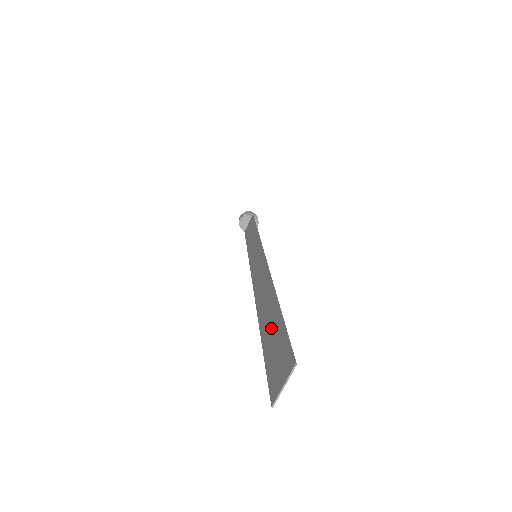
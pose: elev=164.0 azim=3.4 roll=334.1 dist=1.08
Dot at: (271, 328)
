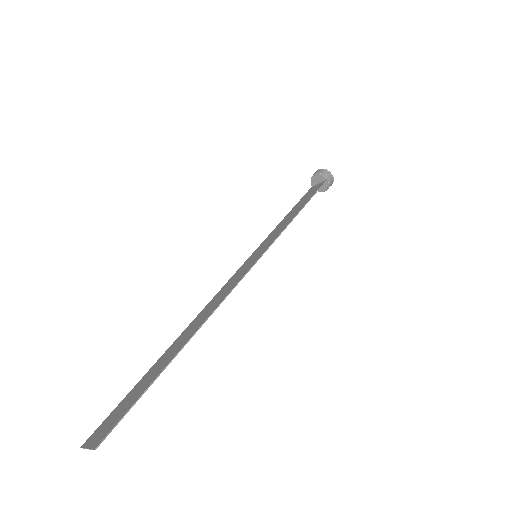
Dot at: (148, 378)
